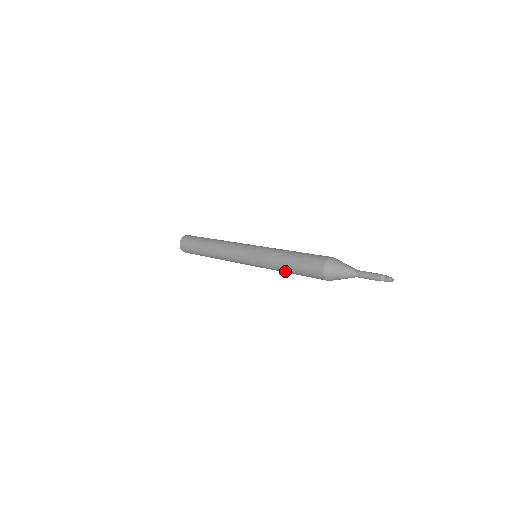
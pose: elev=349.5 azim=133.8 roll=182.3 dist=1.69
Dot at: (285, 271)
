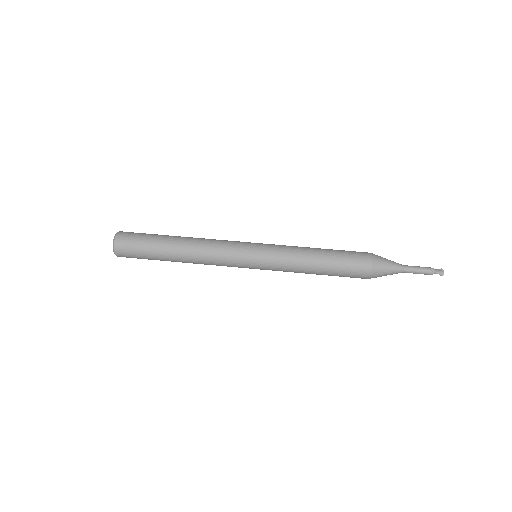
Dot at: occluded
